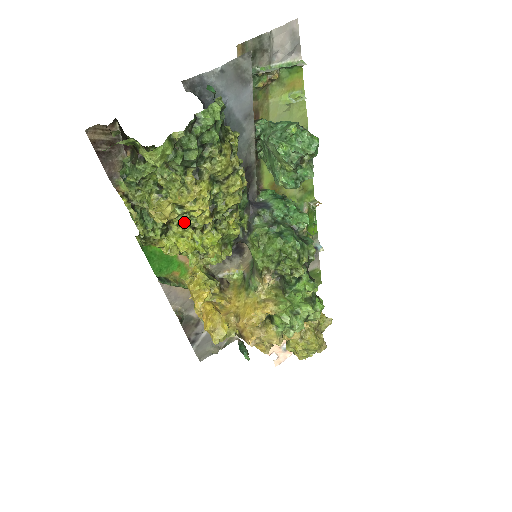
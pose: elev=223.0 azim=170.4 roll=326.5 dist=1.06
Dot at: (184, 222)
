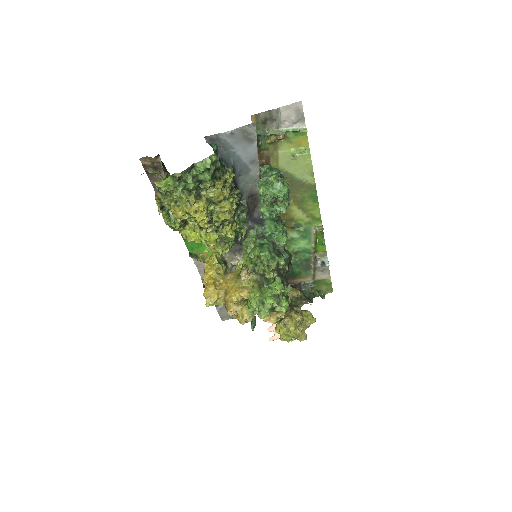
Dot at: (192, 223)
